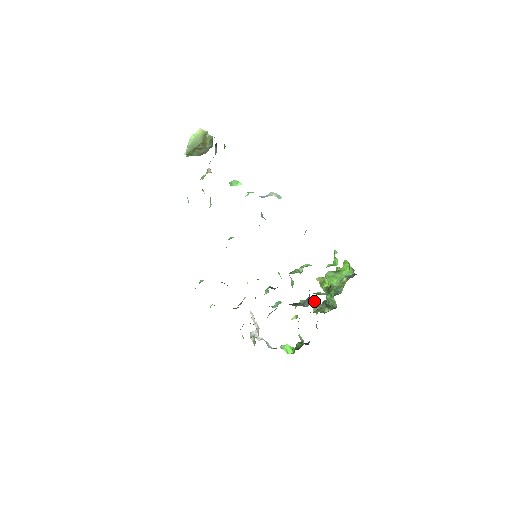
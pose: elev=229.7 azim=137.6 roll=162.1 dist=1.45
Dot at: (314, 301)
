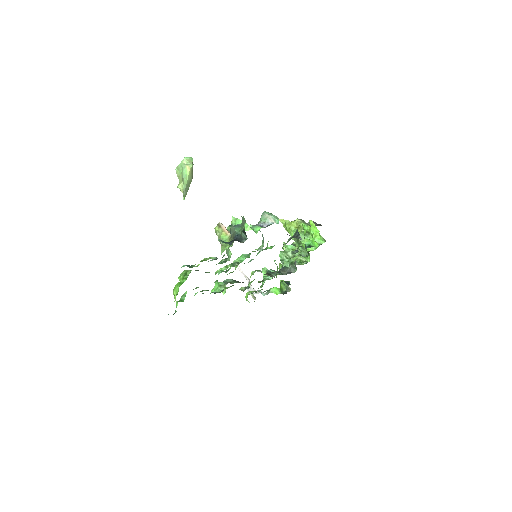
Dot at: (284, 245)
